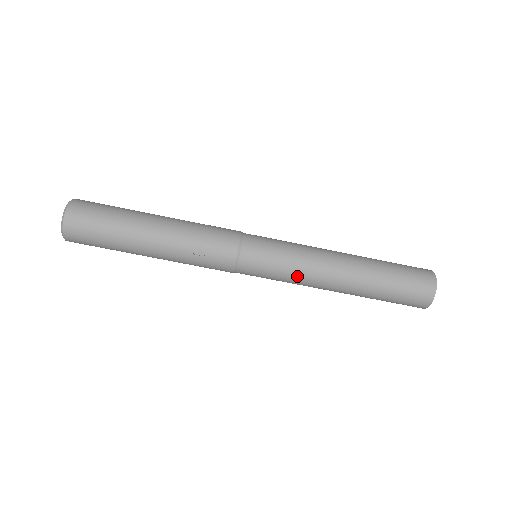
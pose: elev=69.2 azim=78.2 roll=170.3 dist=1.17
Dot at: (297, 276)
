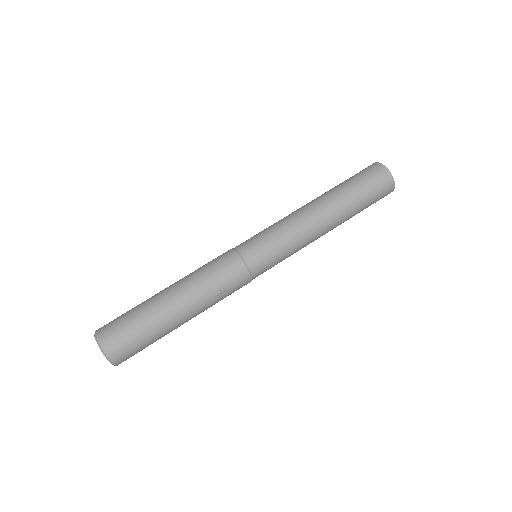
Dot at: (297, 247)
